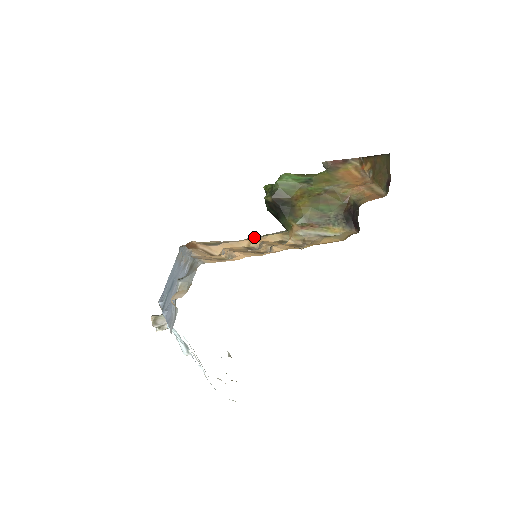
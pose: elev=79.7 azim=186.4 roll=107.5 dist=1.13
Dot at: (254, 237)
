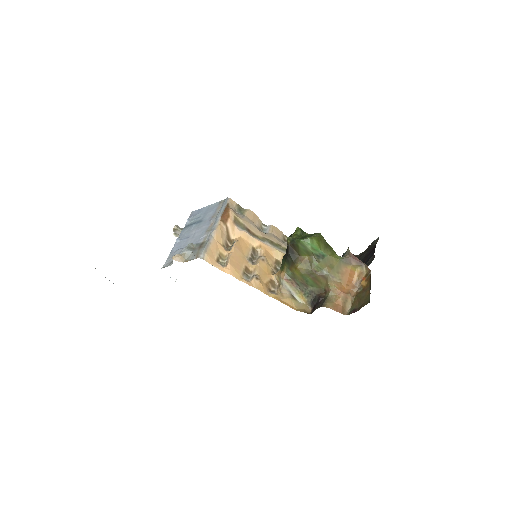
Dot at: (269, 242)
